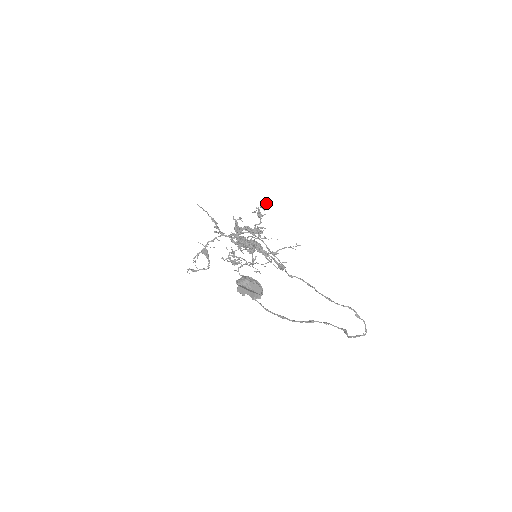
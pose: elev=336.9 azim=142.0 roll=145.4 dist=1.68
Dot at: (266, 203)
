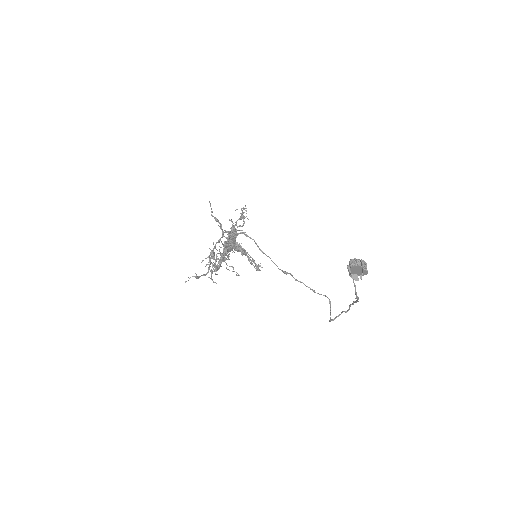
Dot at: occluded
